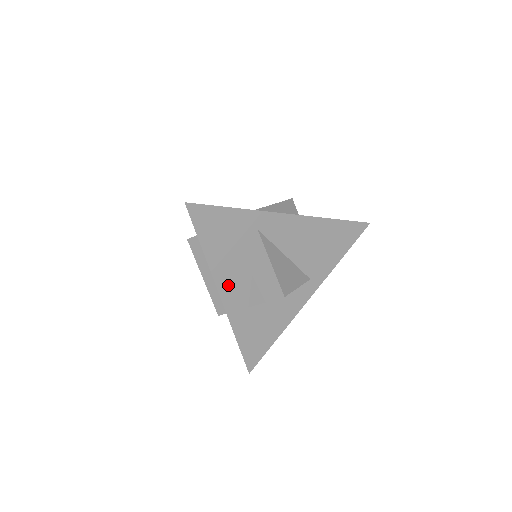
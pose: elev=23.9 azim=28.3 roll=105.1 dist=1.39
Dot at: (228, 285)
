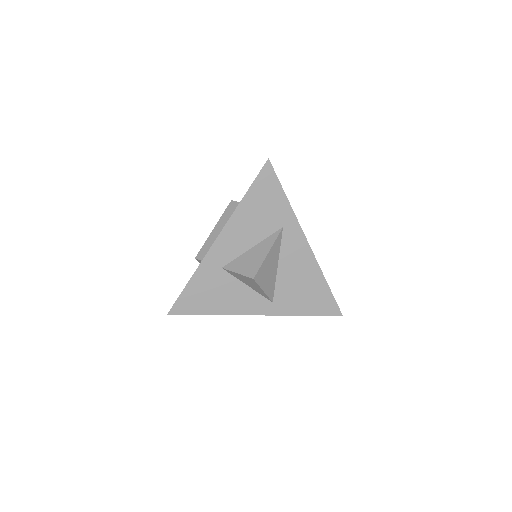
Dot at: (229, 237)
